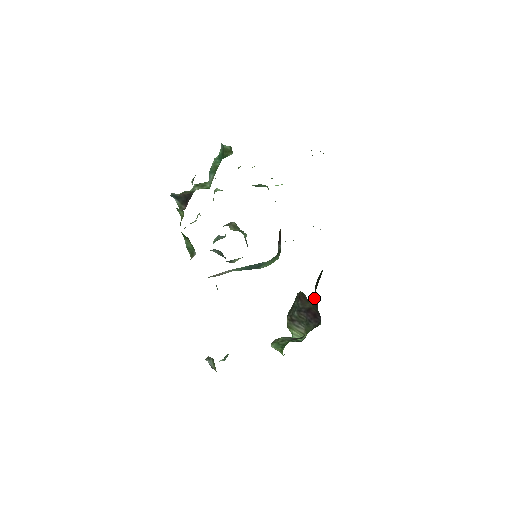
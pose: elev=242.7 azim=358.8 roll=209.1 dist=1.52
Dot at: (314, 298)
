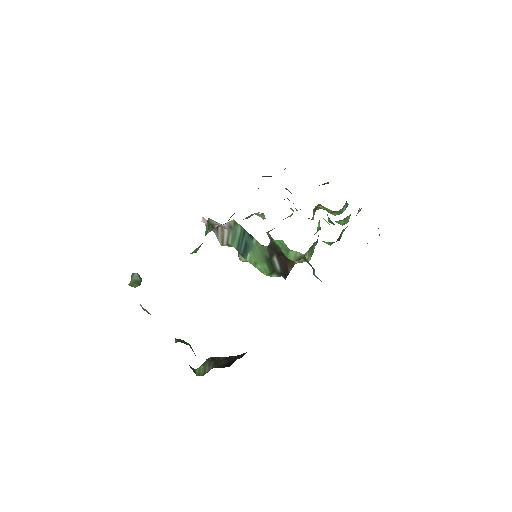
Dot at: occluded
